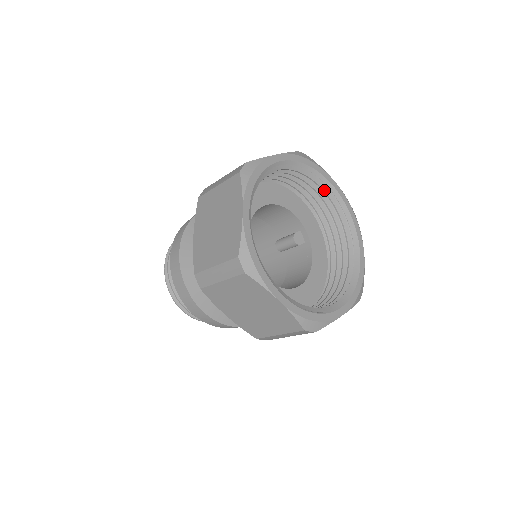
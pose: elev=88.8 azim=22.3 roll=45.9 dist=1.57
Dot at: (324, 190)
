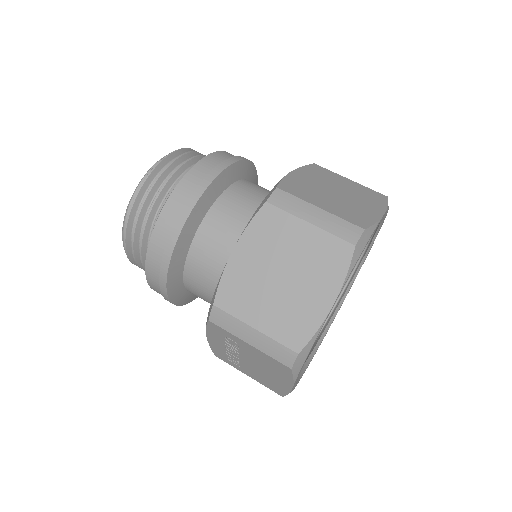
Dot at: occluded
